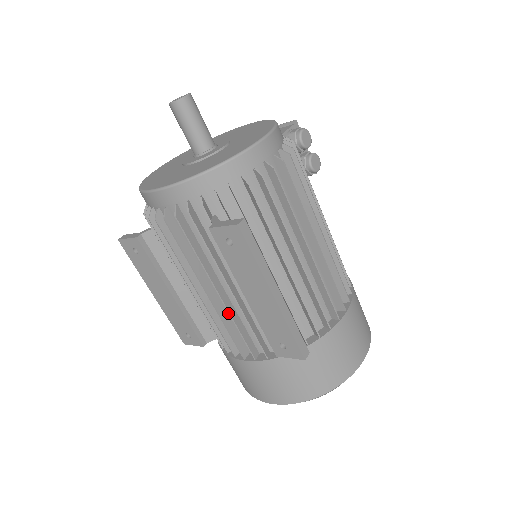
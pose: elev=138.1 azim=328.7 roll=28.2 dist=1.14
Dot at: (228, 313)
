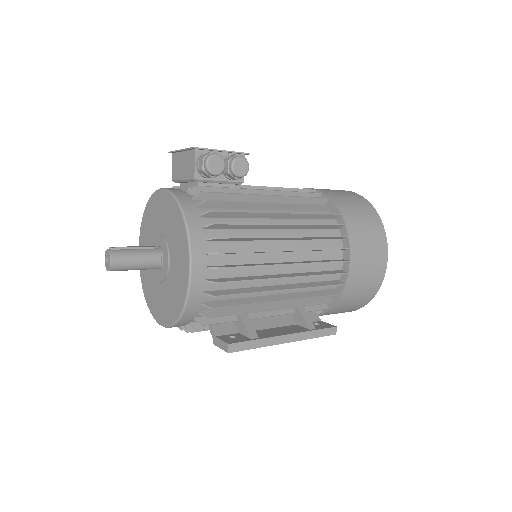
Dot at: occluded
